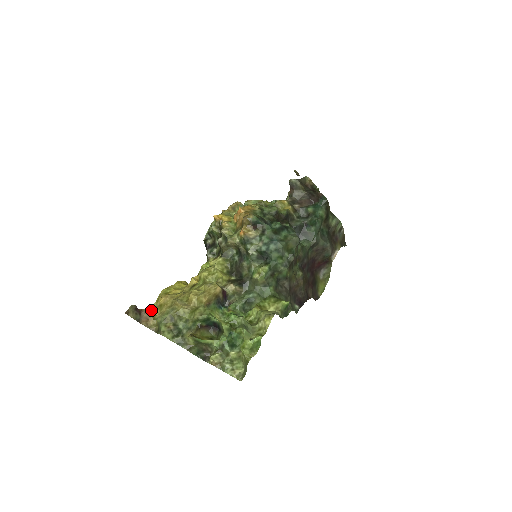
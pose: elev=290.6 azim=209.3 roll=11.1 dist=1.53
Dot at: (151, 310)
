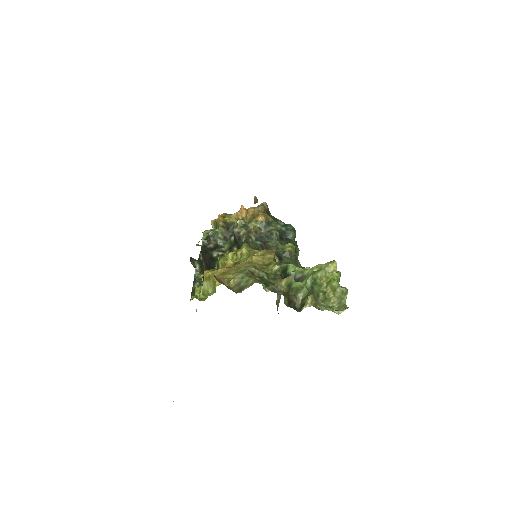
Dot at: (218, 276)
